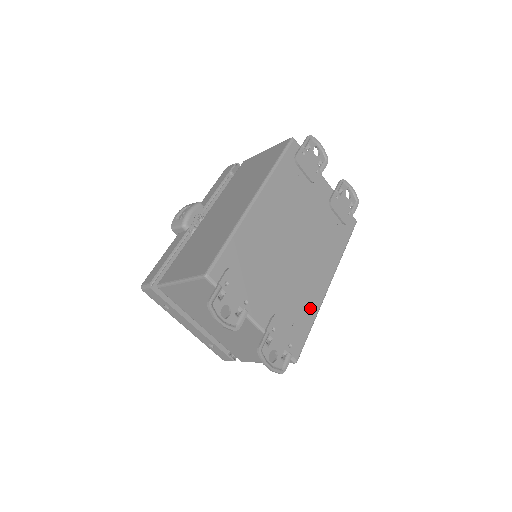
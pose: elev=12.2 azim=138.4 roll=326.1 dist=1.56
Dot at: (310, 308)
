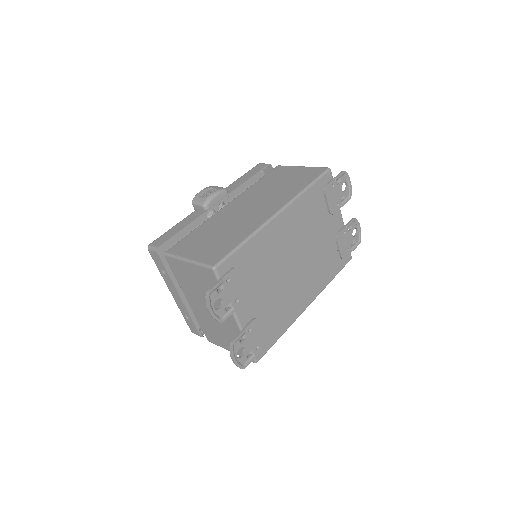
Dot at: (285, 321)
